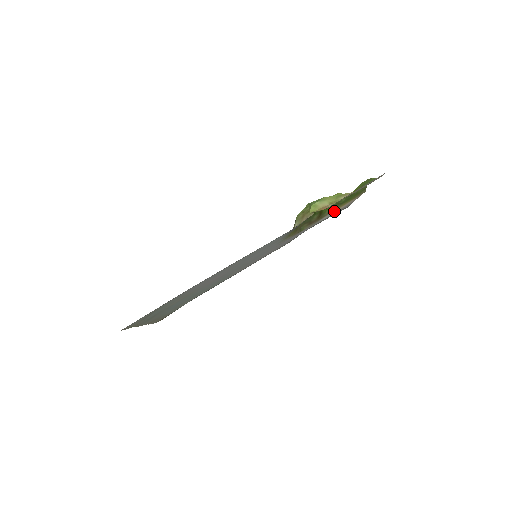
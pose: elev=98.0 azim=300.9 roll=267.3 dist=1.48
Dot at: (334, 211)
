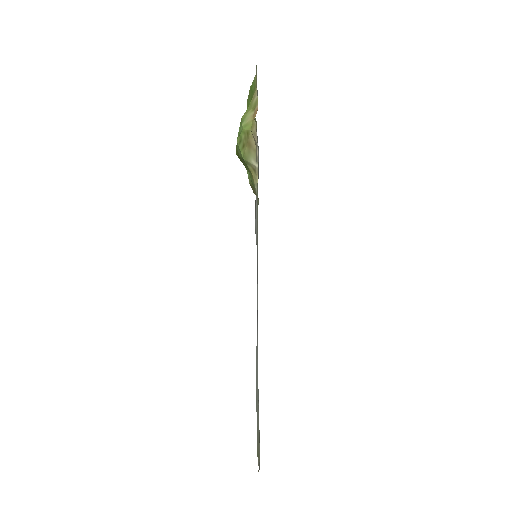
Dot at: occluded
